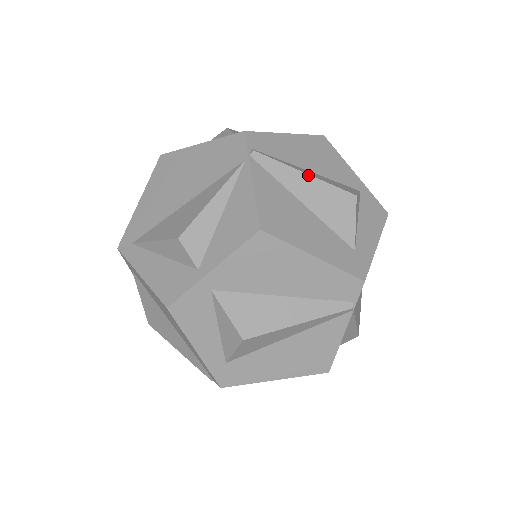
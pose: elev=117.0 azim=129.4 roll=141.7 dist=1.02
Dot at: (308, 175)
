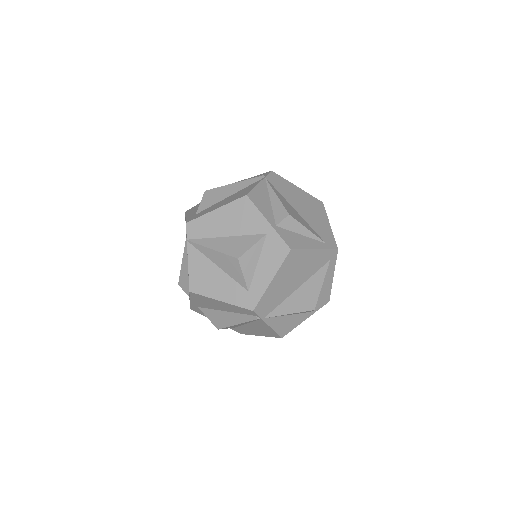
Dot at: occluded
